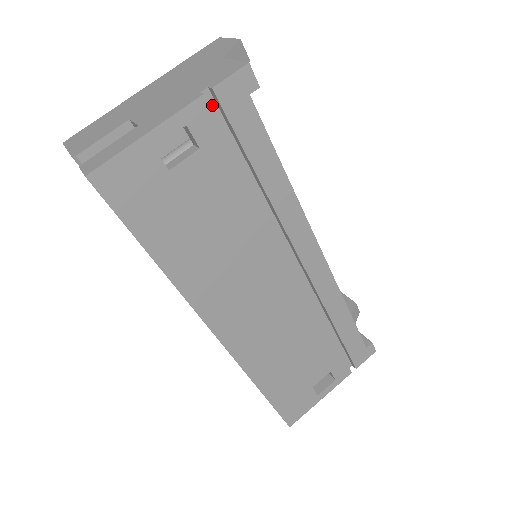
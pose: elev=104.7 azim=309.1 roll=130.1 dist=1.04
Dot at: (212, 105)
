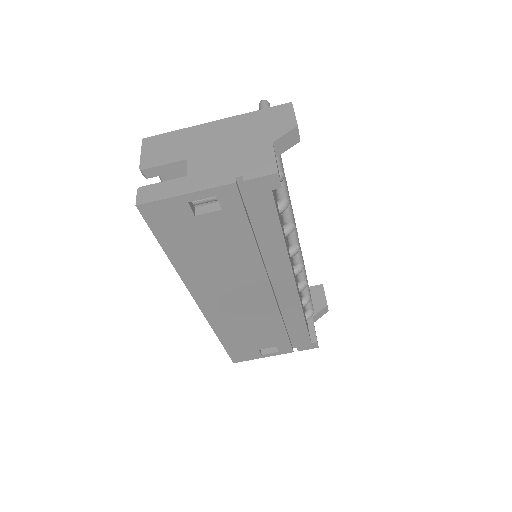
Dot at: (242, 186)
